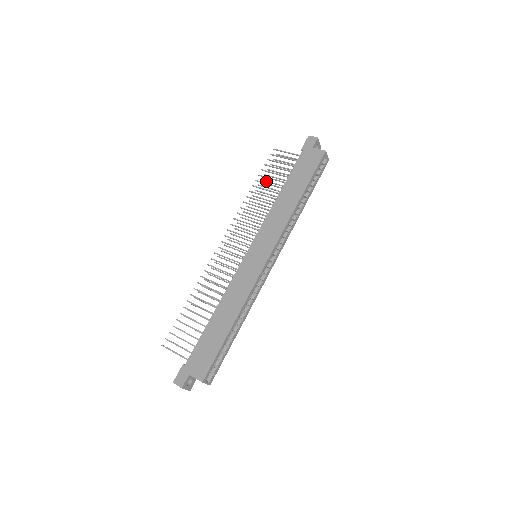
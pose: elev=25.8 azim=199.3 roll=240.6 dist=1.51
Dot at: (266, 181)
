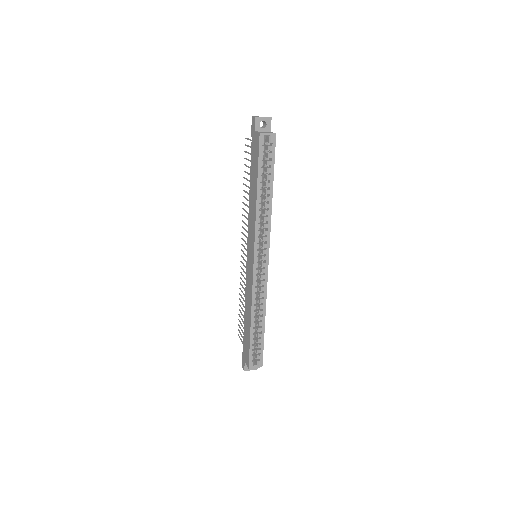
Dot at: occluded
